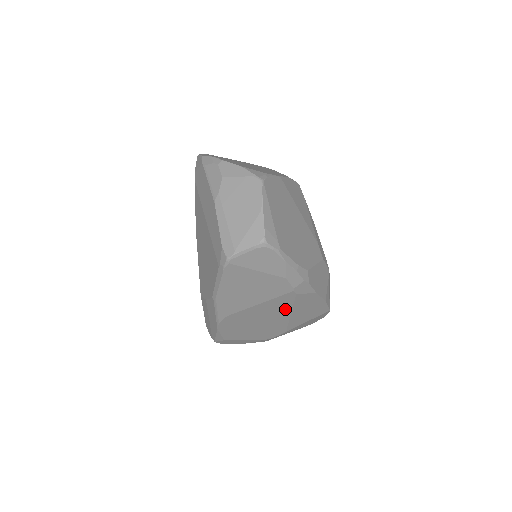
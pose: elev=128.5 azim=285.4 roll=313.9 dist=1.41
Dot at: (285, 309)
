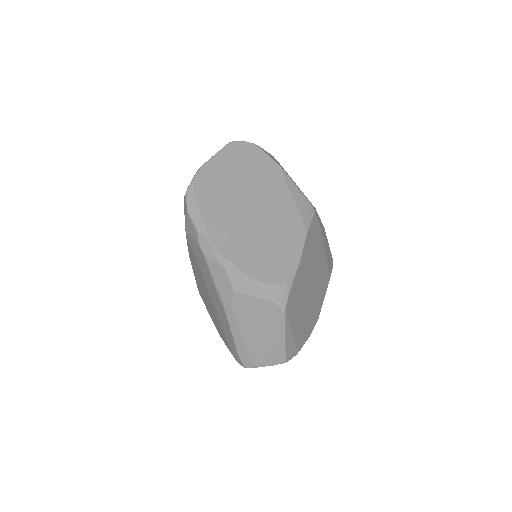
Dot at: occluded
